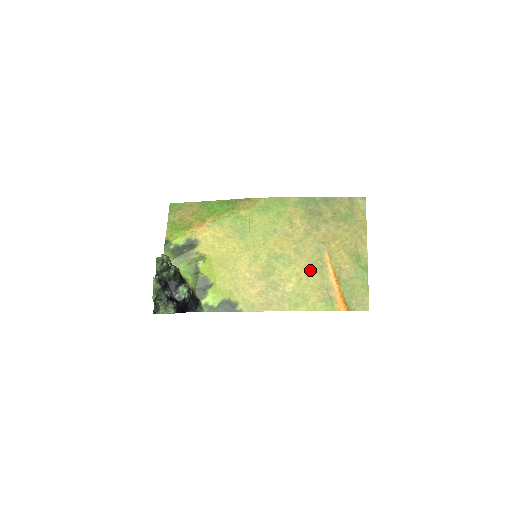
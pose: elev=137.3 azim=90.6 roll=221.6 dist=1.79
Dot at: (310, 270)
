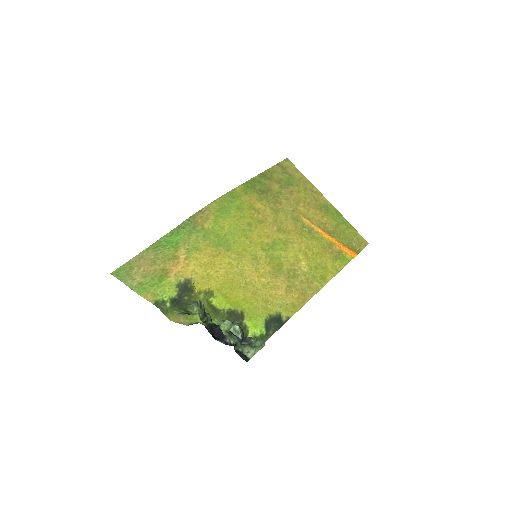
Dot at: (305, 240)
